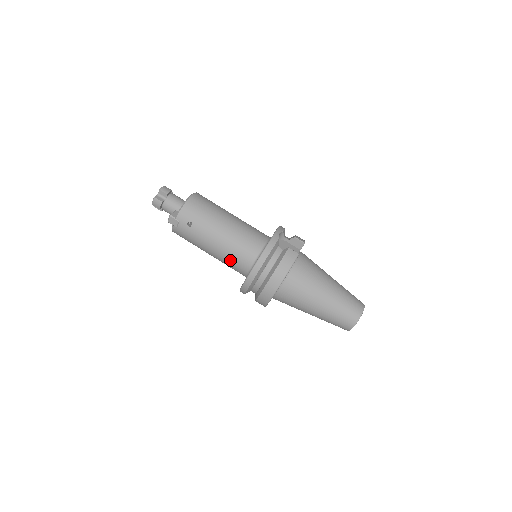
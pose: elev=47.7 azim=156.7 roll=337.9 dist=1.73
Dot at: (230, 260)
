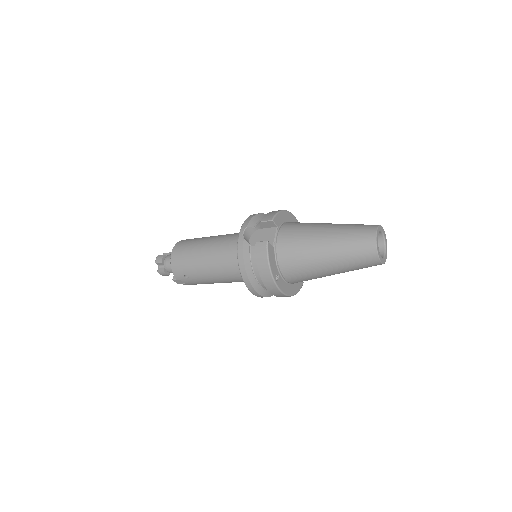
Dot at: (235, 280)
